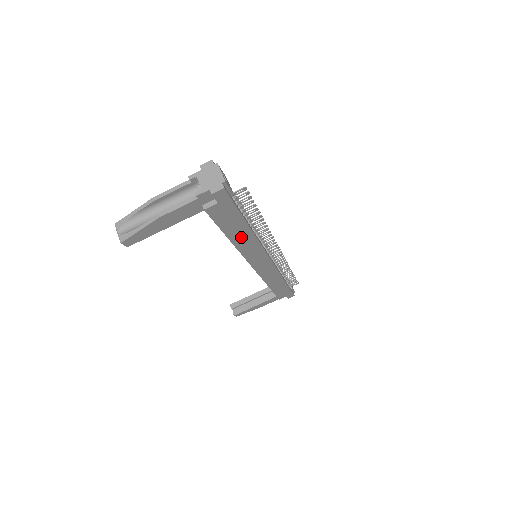
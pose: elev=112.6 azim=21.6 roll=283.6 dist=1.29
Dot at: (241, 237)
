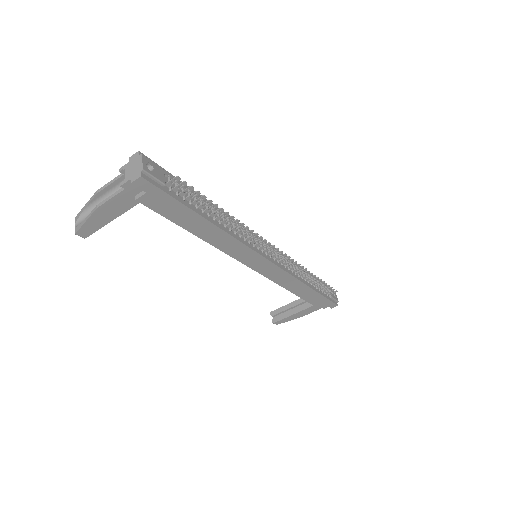
Dot at: (206, 231)
